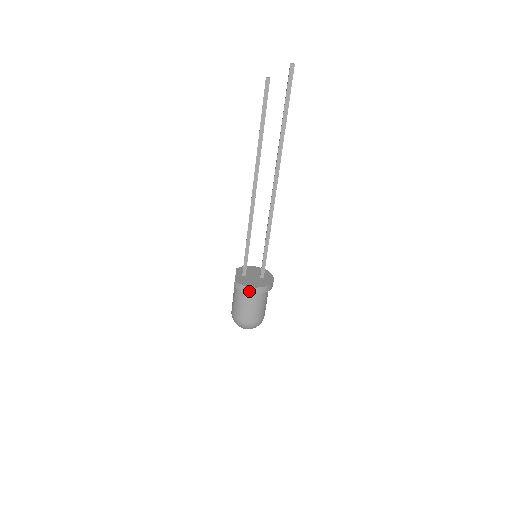
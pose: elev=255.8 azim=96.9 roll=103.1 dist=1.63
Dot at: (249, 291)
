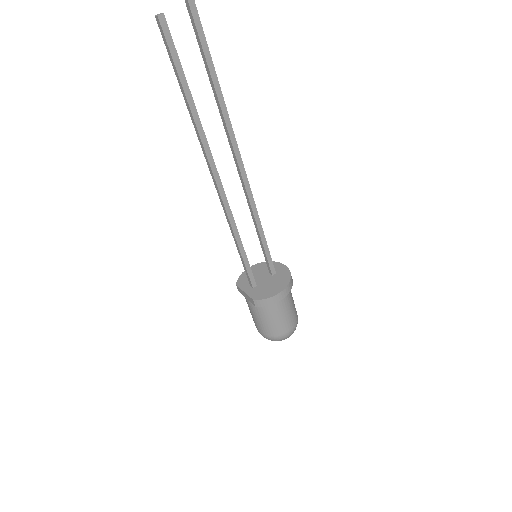
Dot at: (278, 299)
